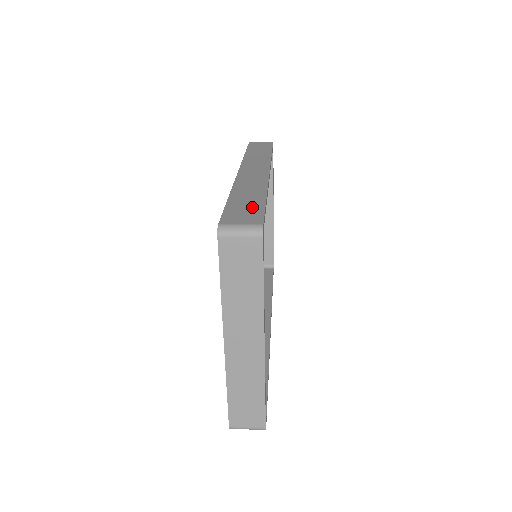
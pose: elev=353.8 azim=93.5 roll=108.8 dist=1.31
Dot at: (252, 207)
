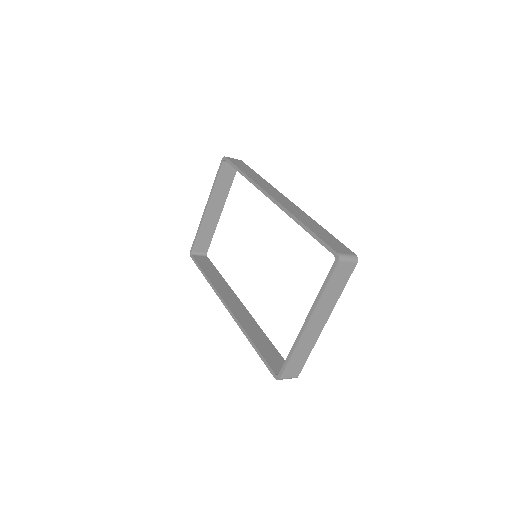
Dot at: (332, 239)
